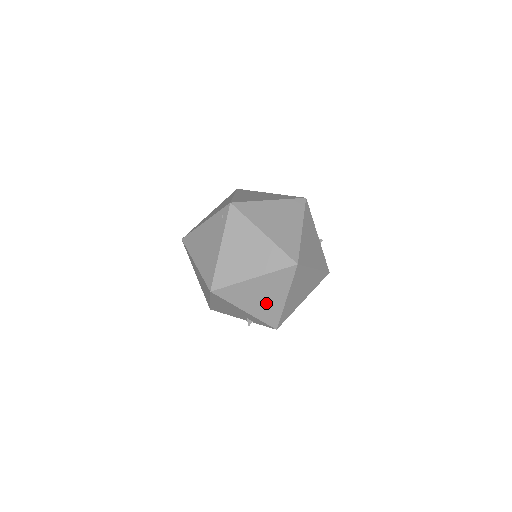
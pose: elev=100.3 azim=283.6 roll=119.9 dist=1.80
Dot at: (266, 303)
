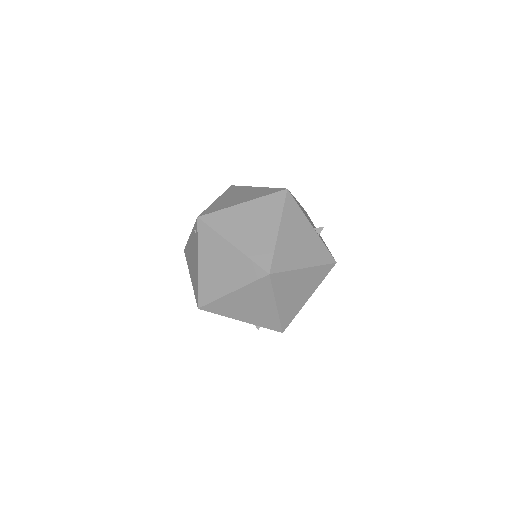
Dot at: (258, 312)
